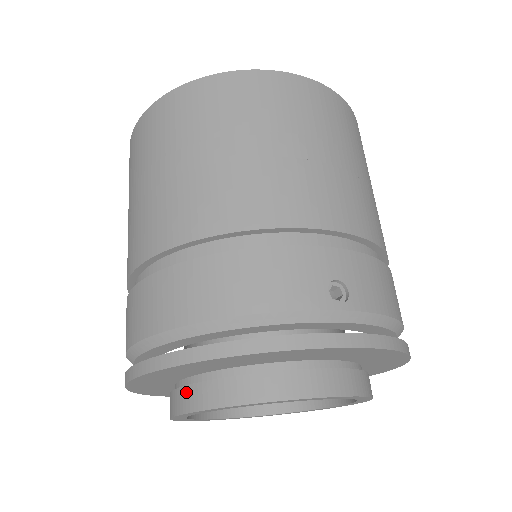
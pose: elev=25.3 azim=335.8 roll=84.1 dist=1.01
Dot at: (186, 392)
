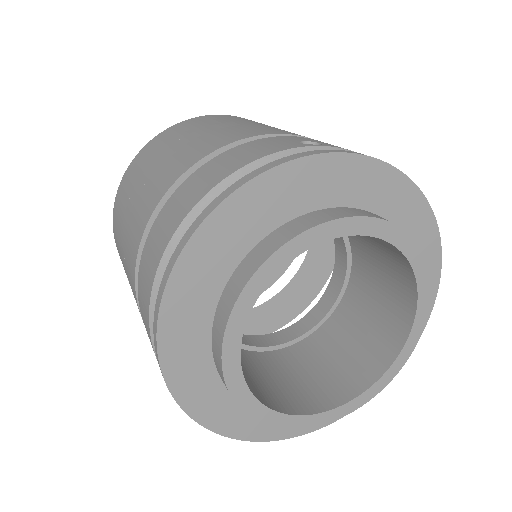
Dot at: (221, 305)
